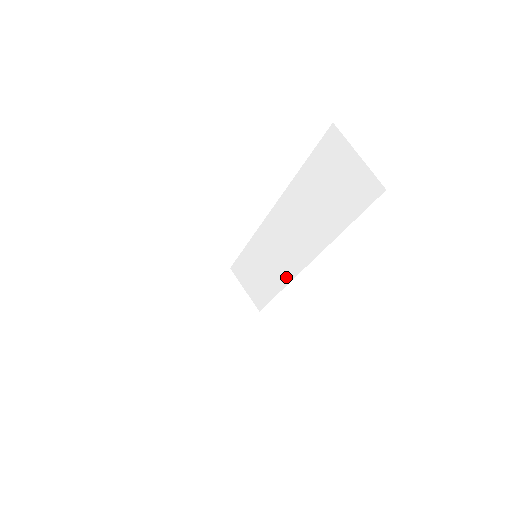
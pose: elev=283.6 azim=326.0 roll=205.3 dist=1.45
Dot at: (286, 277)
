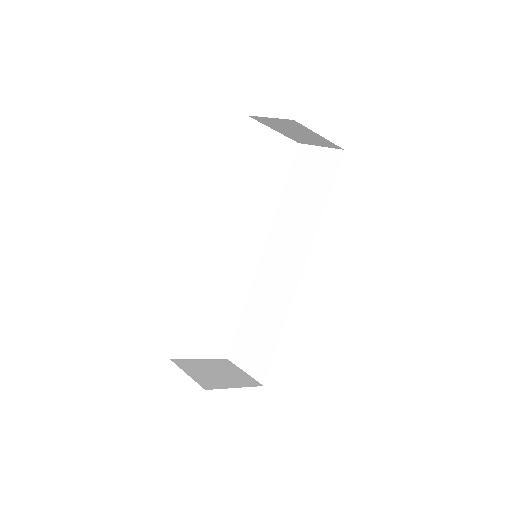
Dot at: (286, 304)
